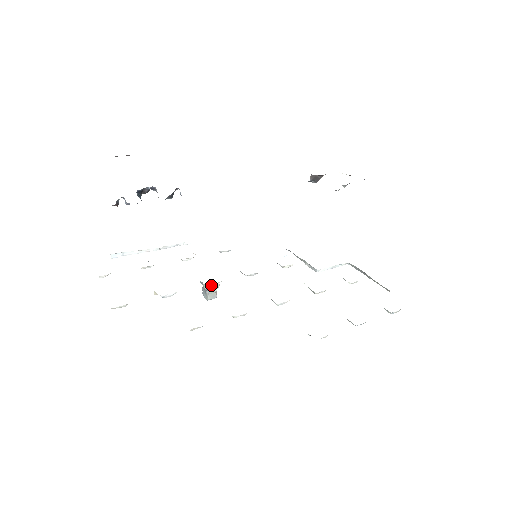
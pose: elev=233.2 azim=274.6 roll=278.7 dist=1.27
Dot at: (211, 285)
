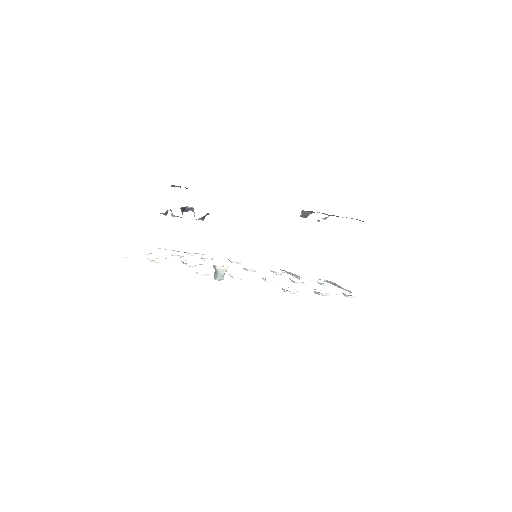
Dot at: (221, 268)
